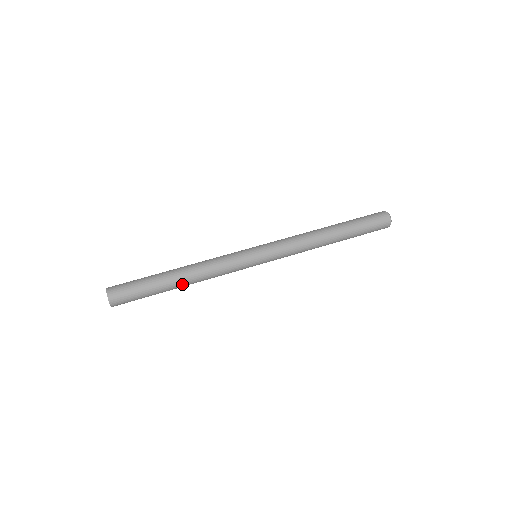
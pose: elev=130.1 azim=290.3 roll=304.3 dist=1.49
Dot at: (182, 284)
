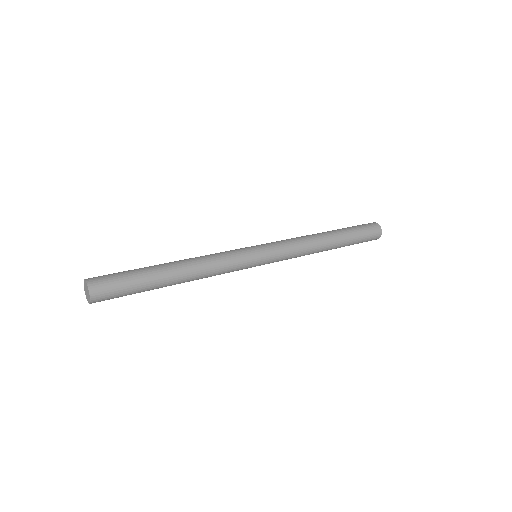
Dot at: occluded
